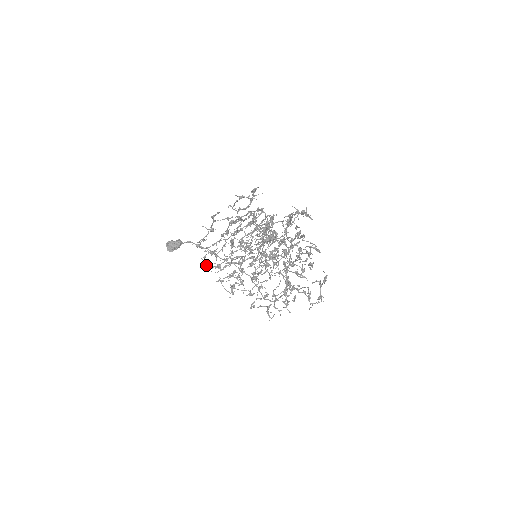
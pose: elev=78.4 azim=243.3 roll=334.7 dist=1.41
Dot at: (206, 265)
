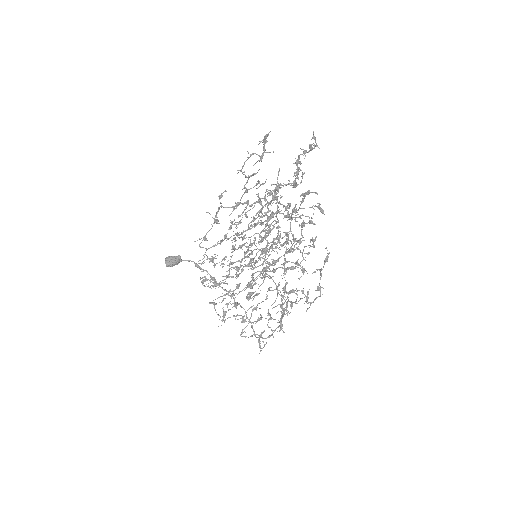
Dot at: (202, 278)
